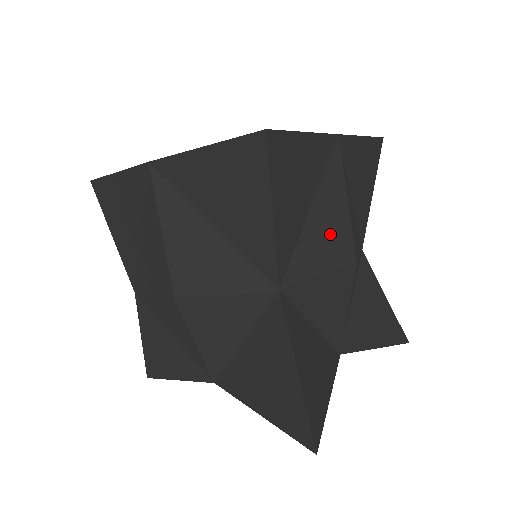
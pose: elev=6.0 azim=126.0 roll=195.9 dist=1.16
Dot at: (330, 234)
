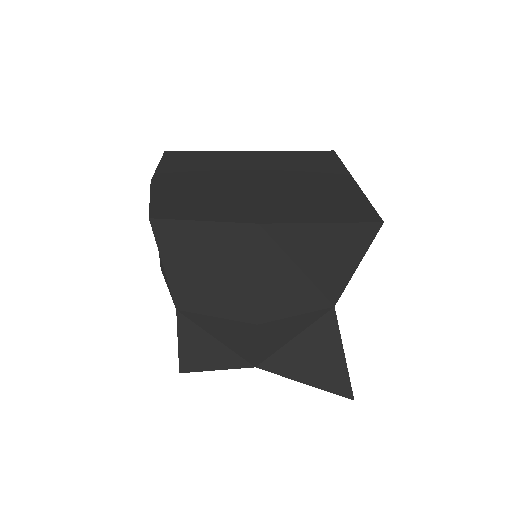
Dot at: occluded
